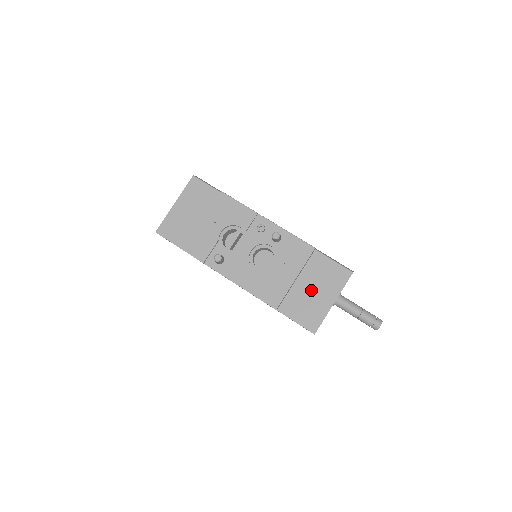
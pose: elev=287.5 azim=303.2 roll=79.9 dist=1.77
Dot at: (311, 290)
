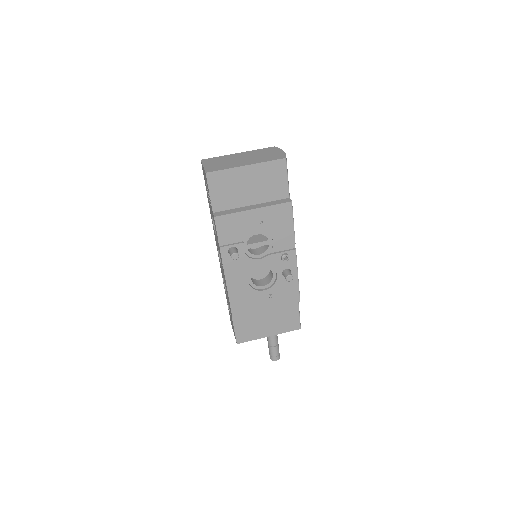
Dot at: (266, 318)
